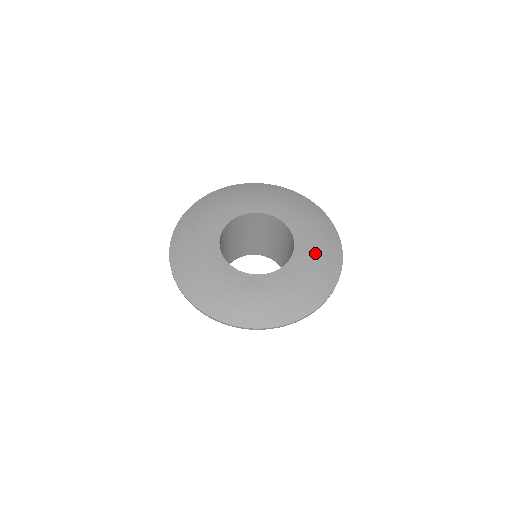
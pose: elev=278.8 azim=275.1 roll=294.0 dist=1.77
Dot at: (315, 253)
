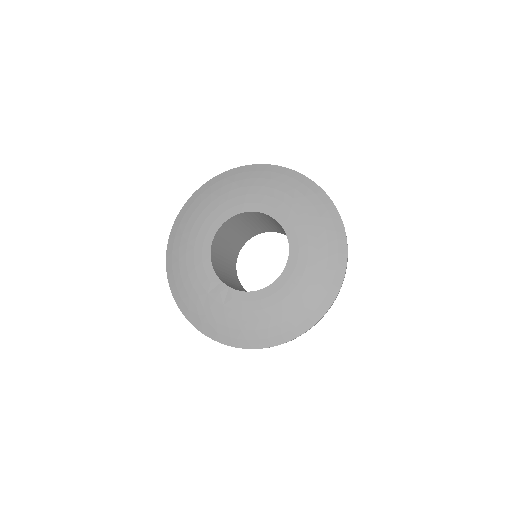
Dot at: (297, 293)
